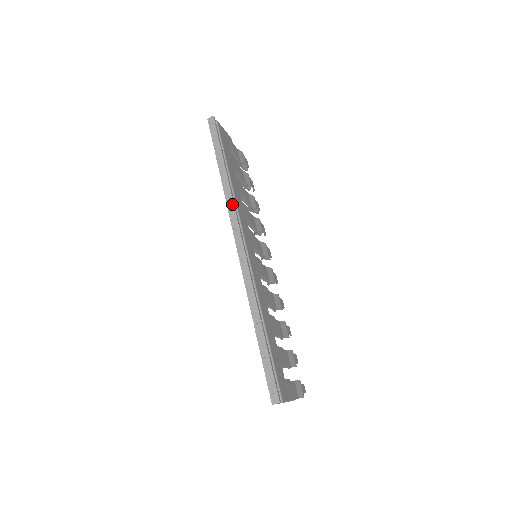
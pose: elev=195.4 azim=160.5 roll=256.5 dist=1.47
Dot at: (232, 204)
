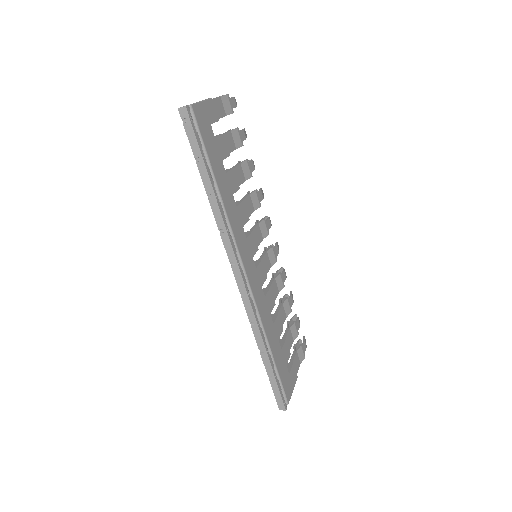
Dot at: (226, 236)
